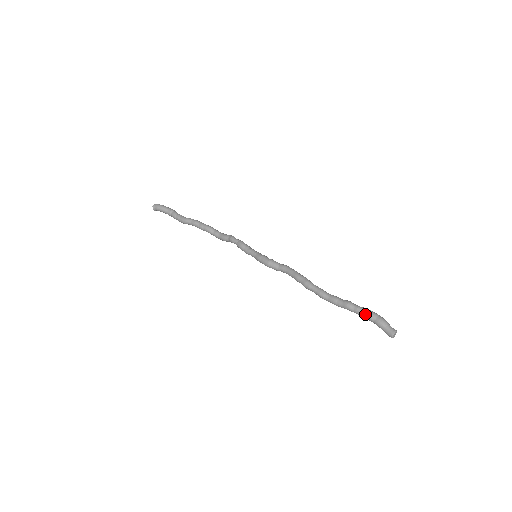
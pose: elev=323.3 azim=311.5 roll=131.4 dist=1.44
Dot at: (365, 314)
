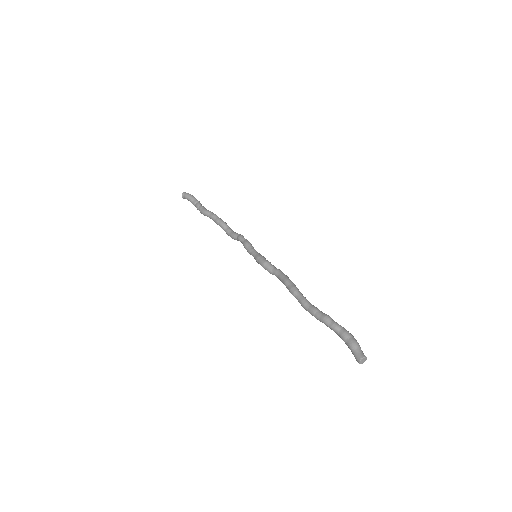
Dot at: (340, 331)
